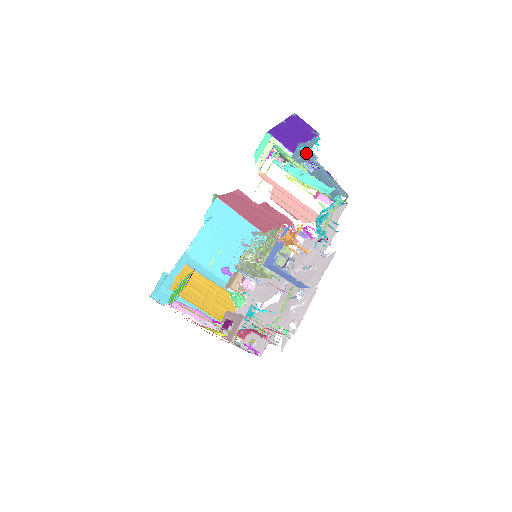
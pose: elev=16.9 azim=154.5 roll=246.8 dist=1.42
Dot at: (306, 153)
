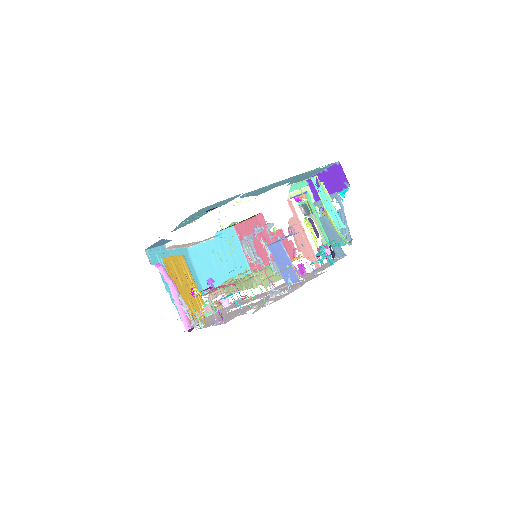
Dot at: (335, 193)
